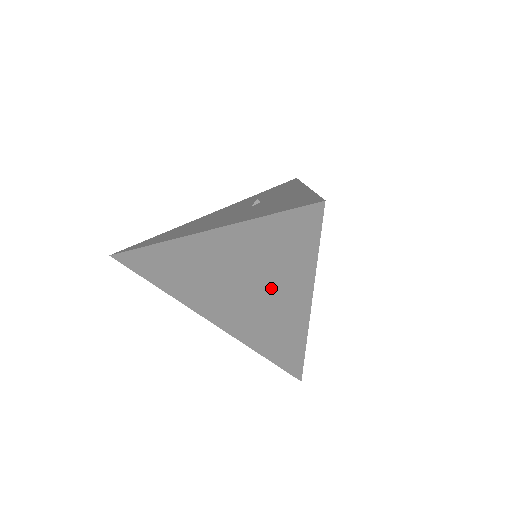
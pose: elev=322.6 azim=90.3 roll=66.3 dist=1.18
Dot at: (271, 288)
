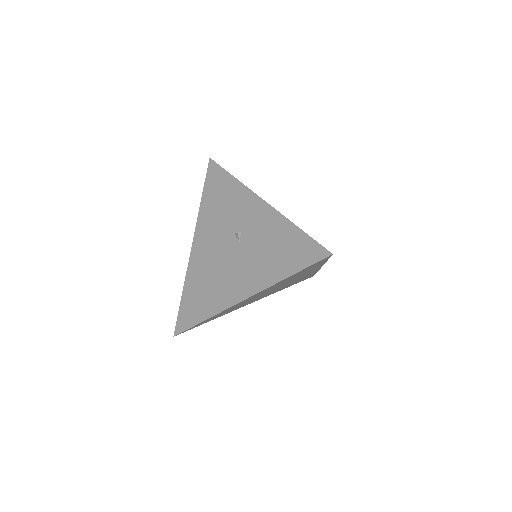
Dot at: occluded
